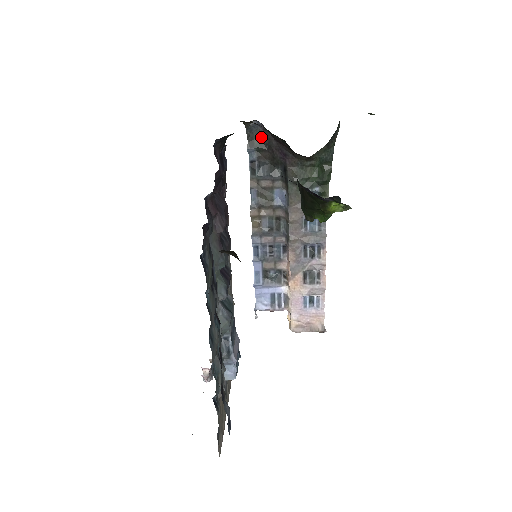
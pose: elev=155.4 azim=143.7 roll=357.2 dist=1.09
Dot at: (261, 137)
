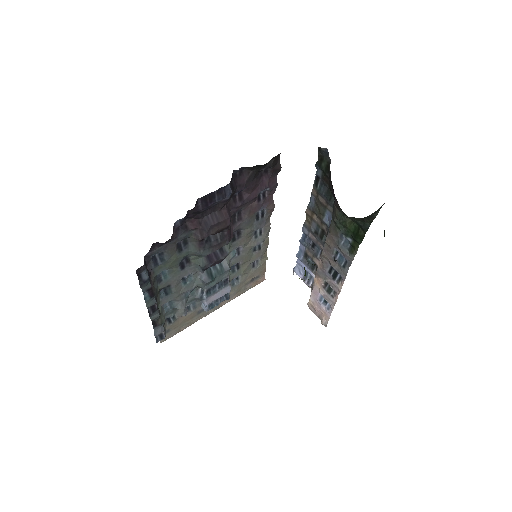
Dot at: (328, 164)
